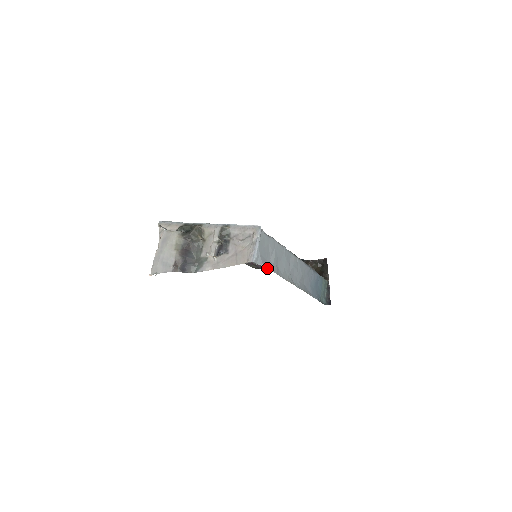
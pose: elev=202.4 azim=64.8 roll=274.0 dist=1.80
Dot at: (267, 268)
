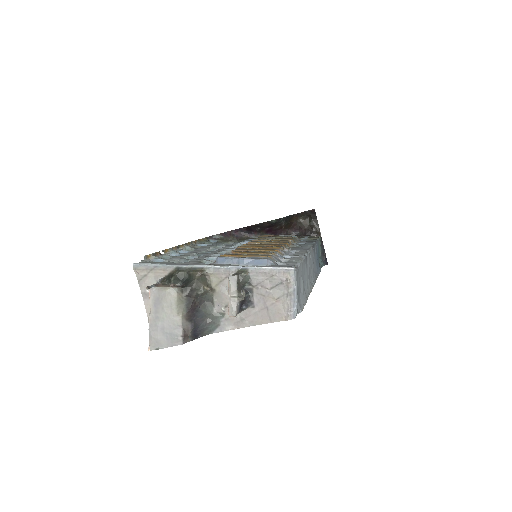
Dot at: (250, 239)
